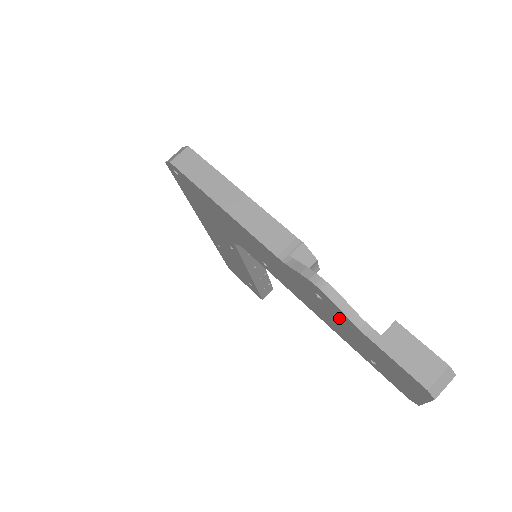
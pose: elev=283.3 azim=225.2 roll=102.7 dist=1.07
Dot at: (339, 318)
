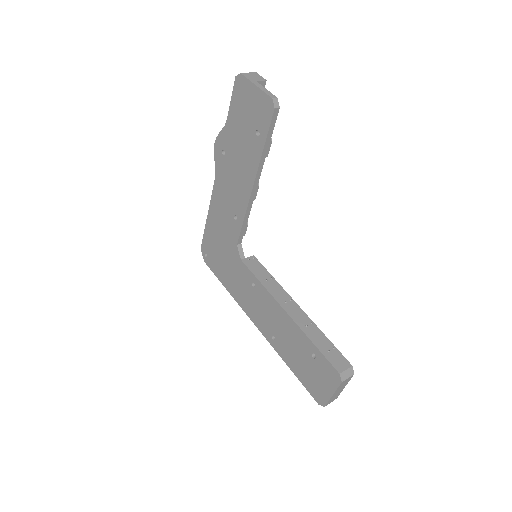
Dot at: (231, 143)
